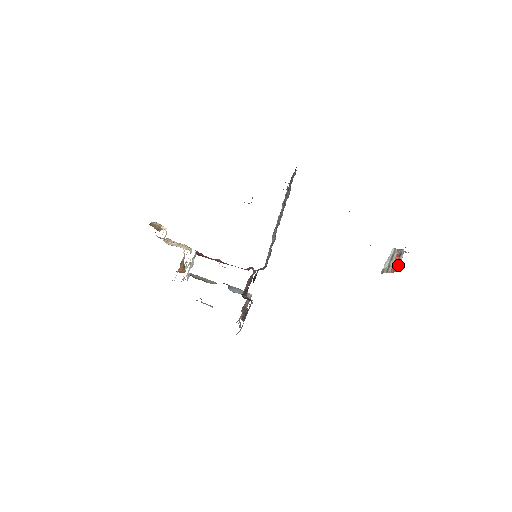
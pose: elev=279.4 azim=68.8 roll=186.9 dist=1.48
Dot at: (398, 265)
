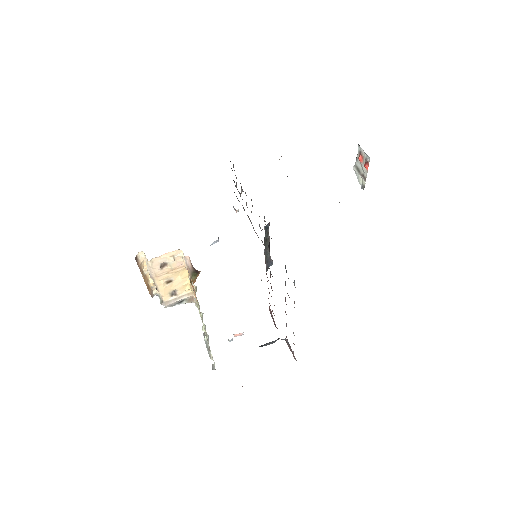
Dot at: (366, 157)
